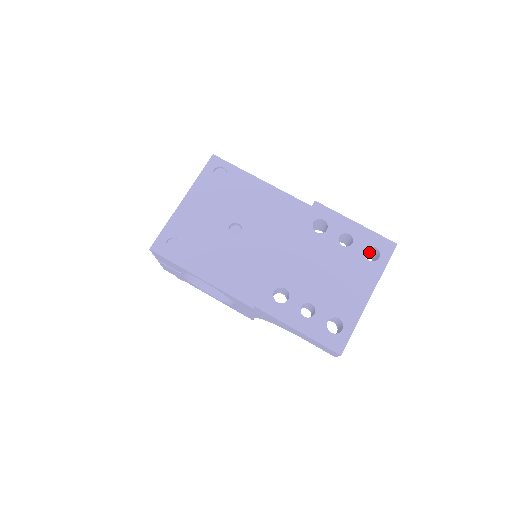
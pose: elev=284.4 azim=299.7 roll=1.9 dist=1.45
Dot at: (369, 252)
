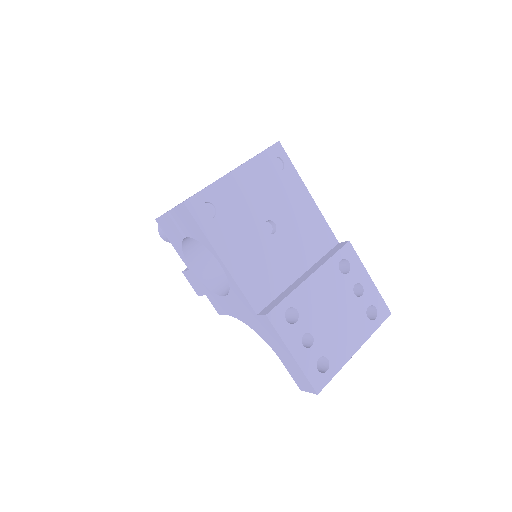
Dot at: occluded
